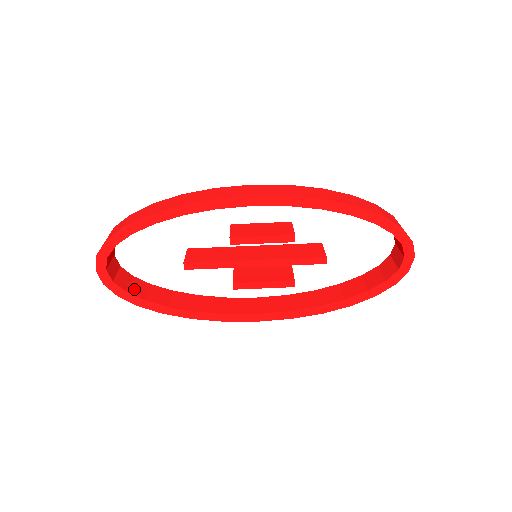
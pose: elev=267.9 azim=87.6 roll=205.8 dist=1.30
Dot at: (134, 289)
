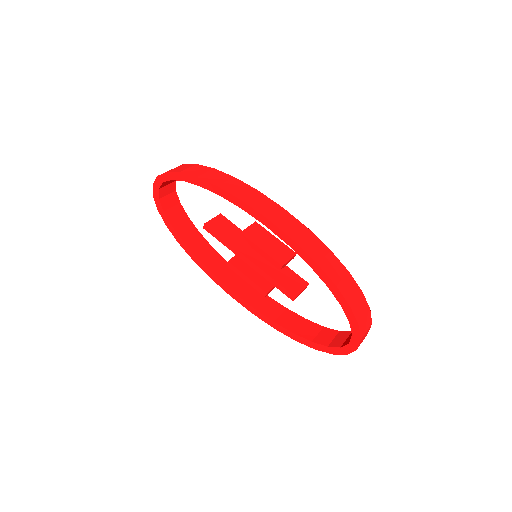
Dot at: (171, 213)
